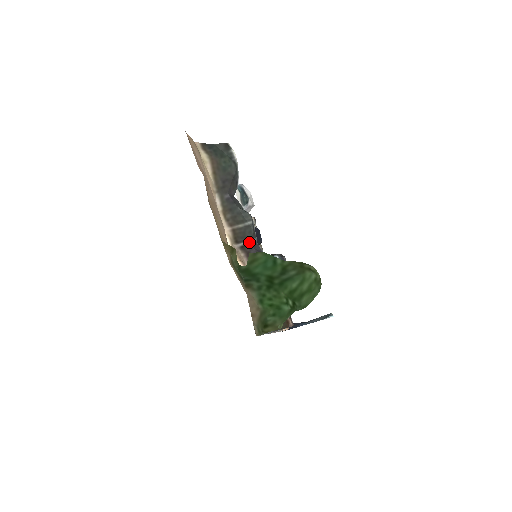
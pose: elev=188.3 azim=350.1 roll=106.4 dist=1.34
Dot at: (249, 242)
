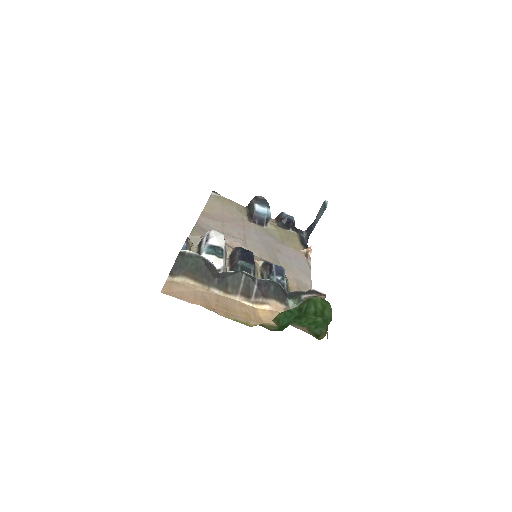
Dot at: (256, 288)
